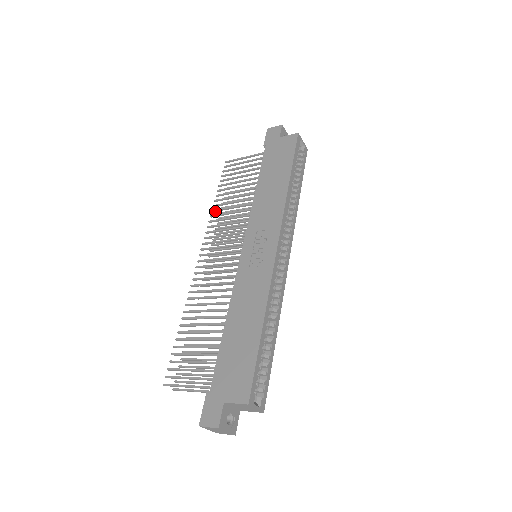
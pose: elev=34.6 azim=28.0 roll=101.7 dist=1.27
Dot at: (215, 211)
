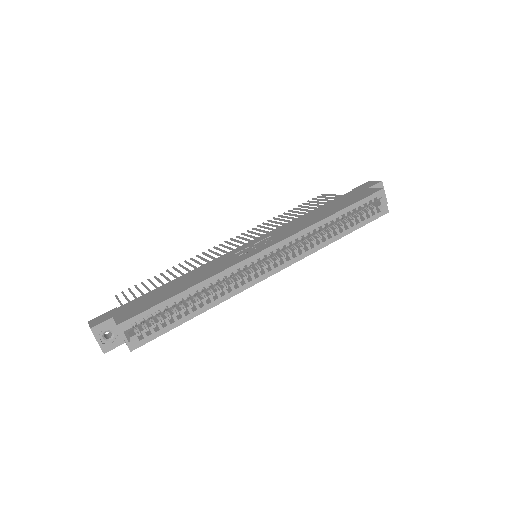
Dot at: (275, 219)
